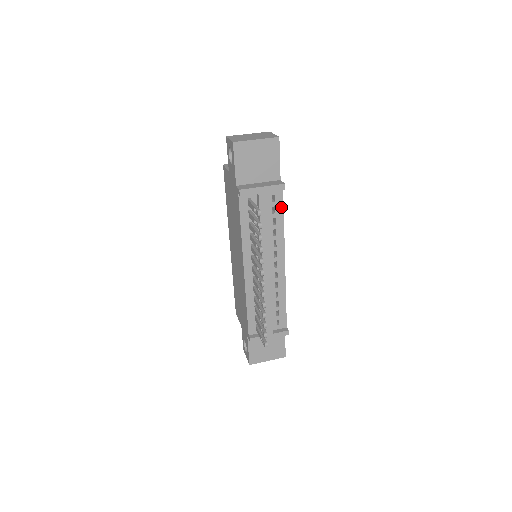
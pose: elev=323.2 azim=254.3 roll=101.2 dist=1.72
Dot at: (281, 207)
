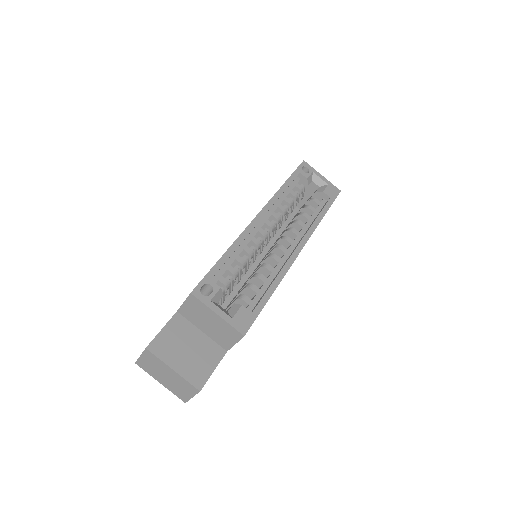
Dot at: occluded
